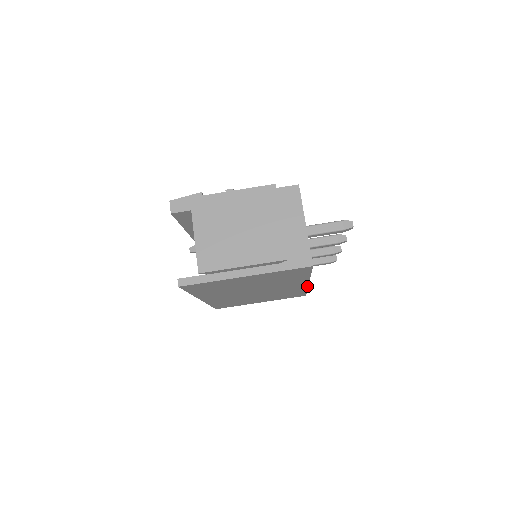
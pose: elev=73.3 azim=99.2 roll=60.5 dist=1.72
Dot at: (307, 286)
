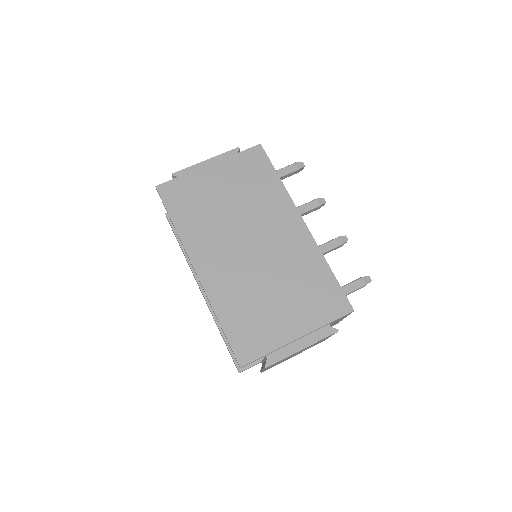
Dot at: (312, 238)
